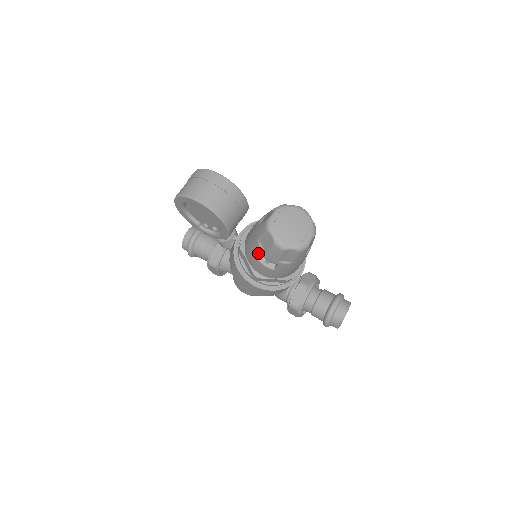
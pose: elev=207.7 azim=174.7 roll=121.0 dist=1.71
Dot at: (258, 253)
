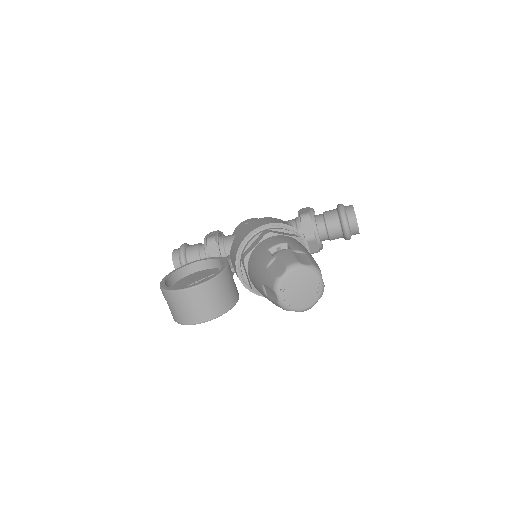
Dot at: occluded
